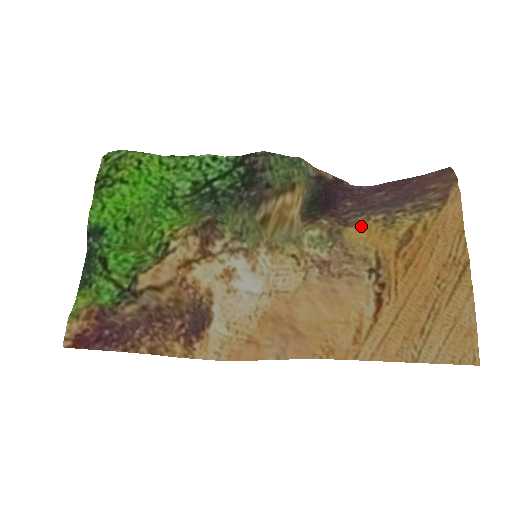
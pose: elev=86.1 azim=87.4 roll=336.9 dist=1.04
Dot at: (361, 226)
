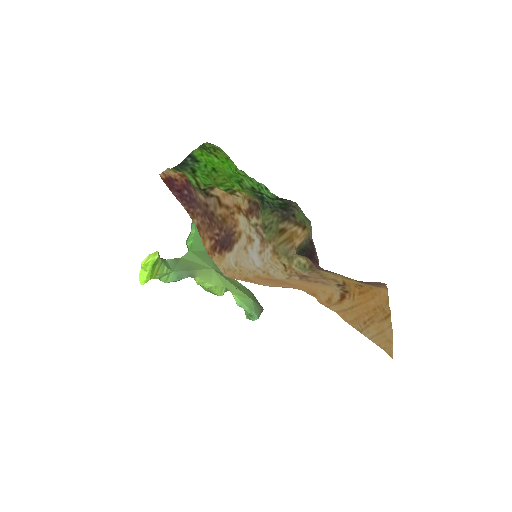
Dot at: (331, 273)
